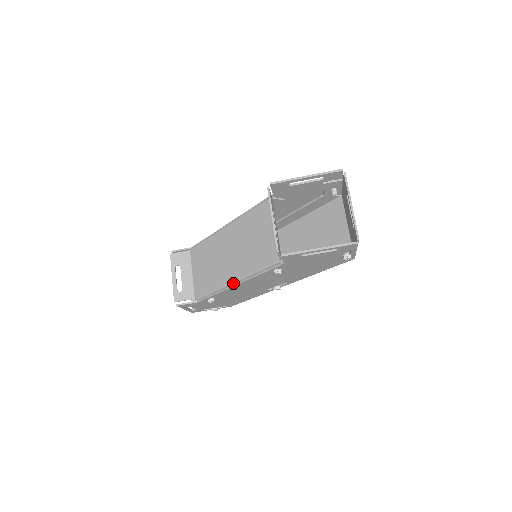
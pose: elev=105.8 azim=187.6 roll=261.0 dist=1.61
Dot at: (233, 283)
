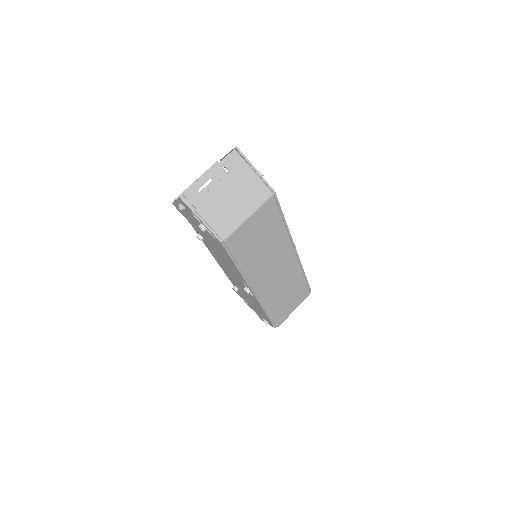
Dot at: occluded
